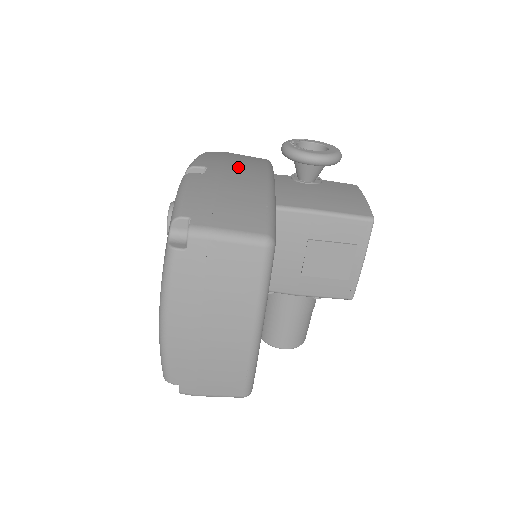
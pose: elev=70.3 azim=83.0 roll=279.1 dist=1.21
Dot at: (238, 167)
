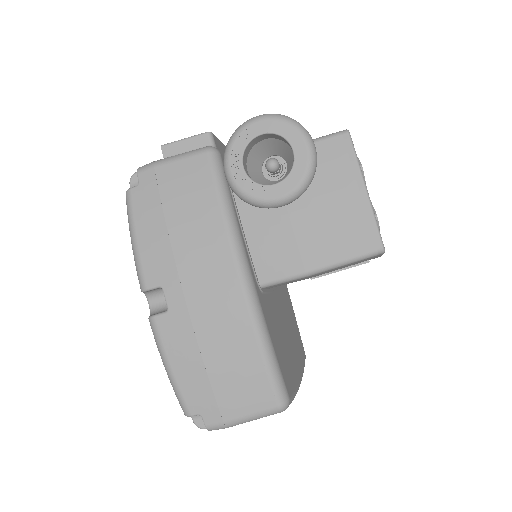
Dot at: (193, 261)
